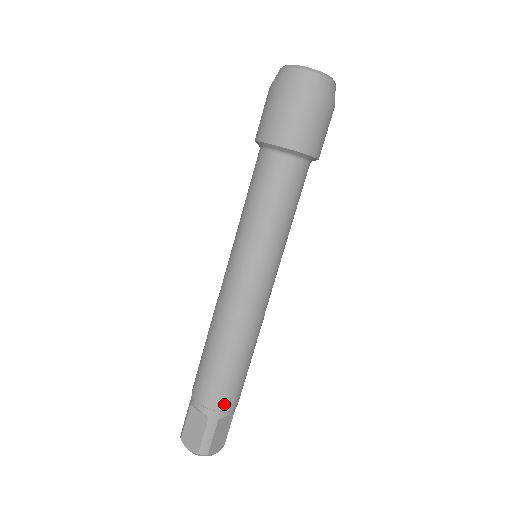
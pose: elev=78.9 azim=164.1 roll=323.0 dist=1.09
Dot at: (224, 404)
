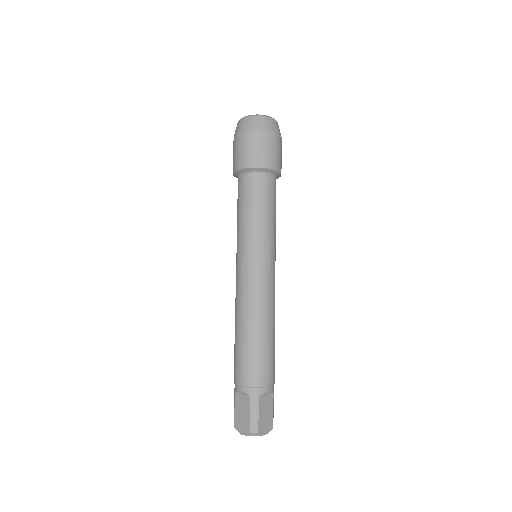
Dot at: (260, 380)
